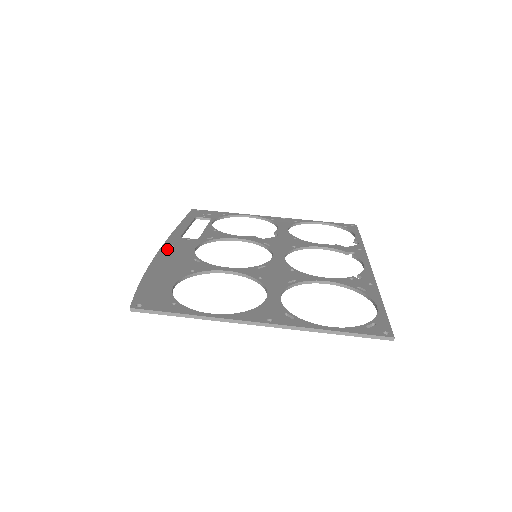
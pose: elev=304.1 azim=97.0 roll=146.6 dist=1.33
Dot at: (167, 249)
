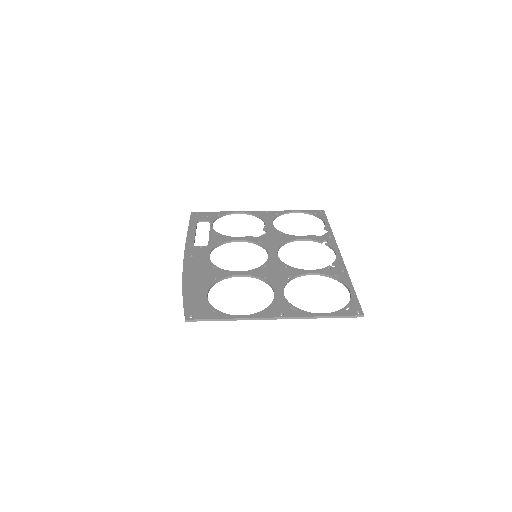
Dot at: (189, 260)
